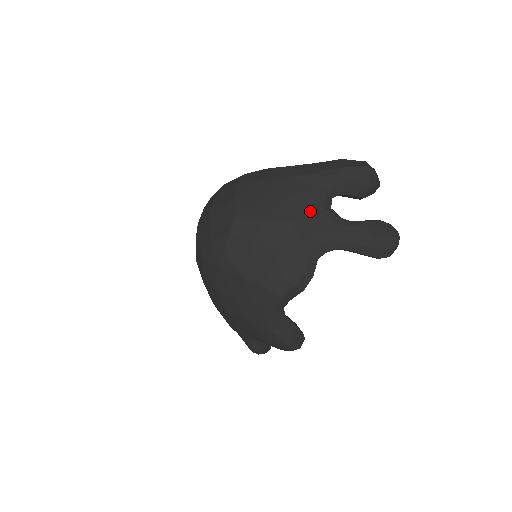
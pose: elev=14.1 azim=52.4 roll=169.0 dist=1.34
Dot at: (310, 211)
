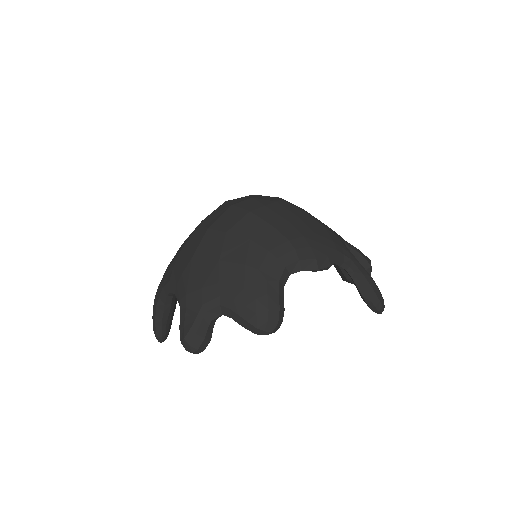
Dot at: (338, 237)
